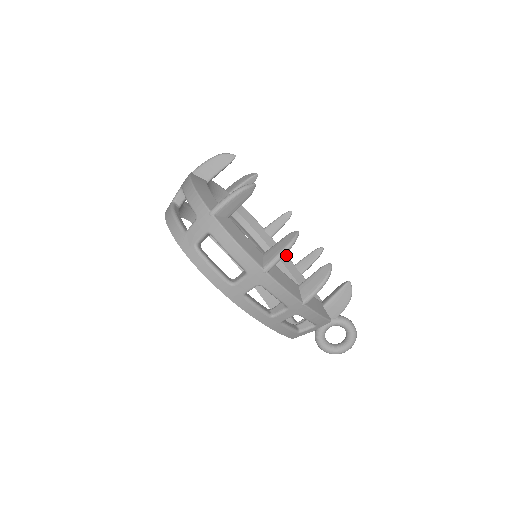
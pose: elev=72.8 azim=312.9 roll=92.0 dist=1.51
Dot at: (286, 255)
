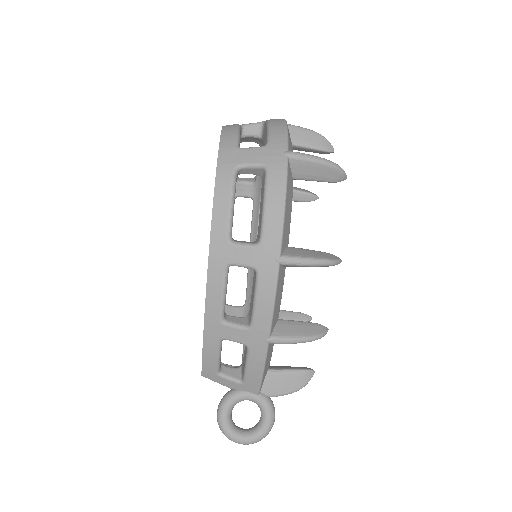
Dot at: occluded
